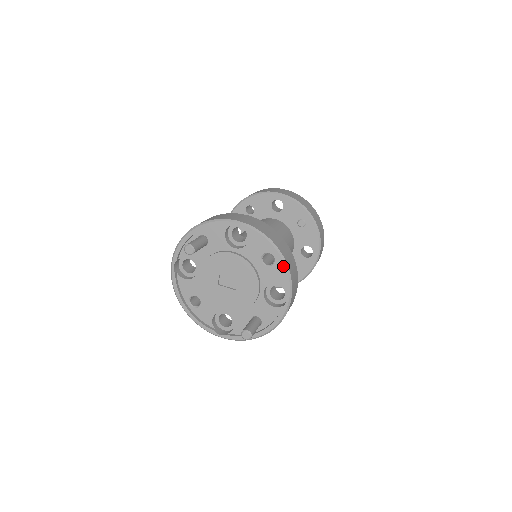
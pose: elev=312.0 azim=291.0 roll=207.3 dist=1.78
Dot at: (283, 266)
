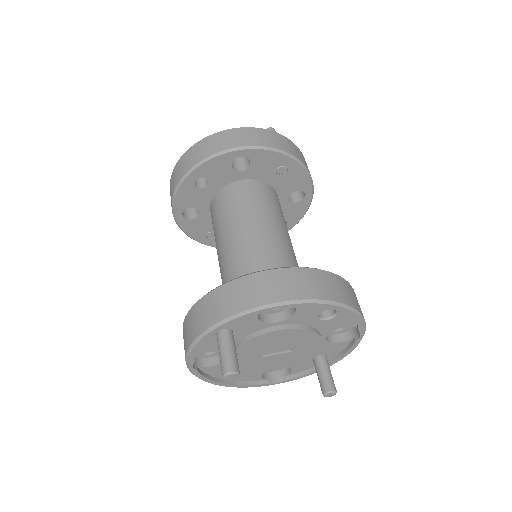
Dot at: (353, 316)
